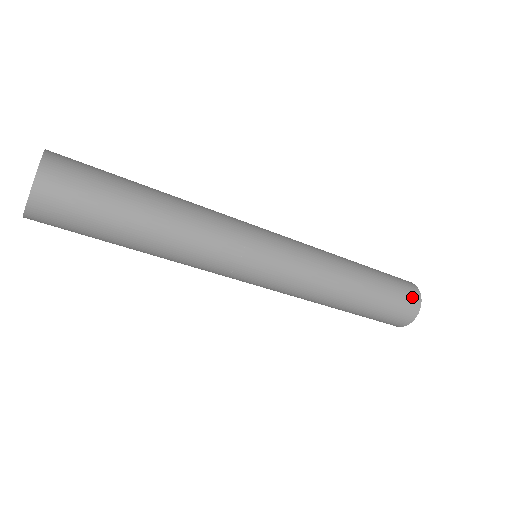
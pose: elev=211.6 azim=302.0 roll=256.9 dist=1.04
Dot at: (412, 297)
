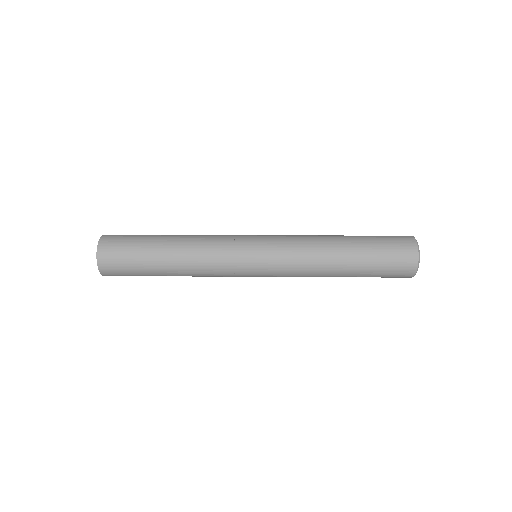
Dot at: (405, 266)
